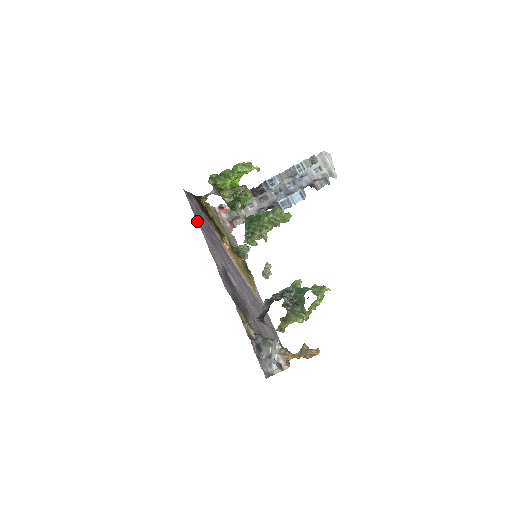
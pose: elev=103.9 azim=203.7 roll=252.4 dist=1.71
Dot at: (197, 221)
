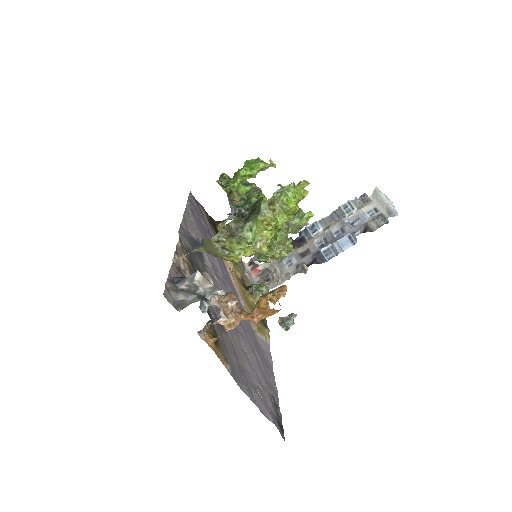
Dot at: (187, 202)
